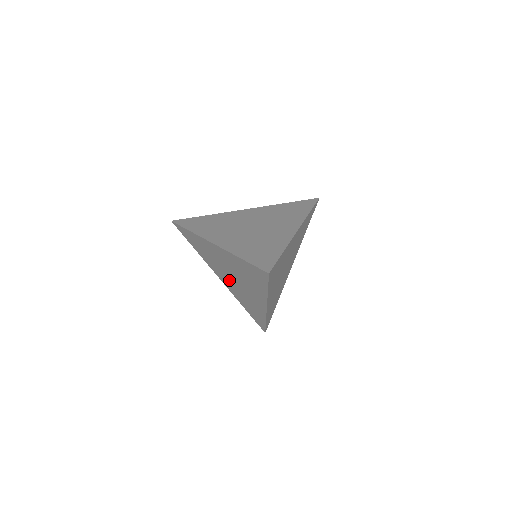
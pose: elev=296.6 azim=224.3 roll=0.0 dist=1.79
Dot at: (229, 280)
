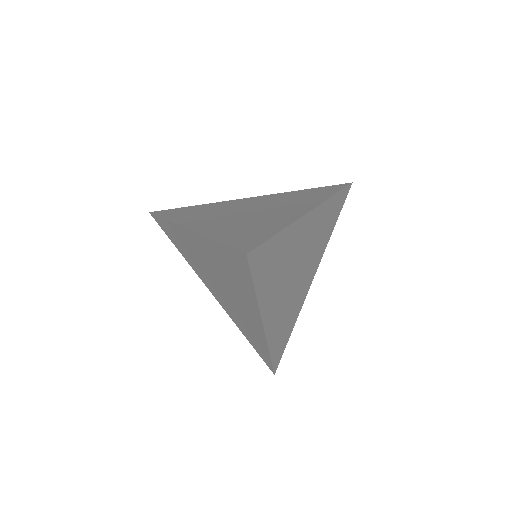
Dot at: (218, 291)
